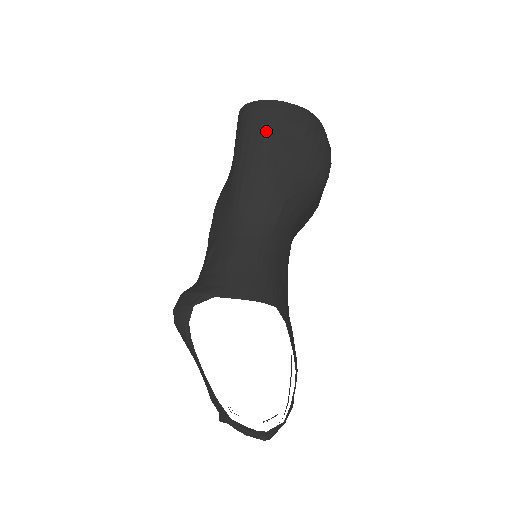
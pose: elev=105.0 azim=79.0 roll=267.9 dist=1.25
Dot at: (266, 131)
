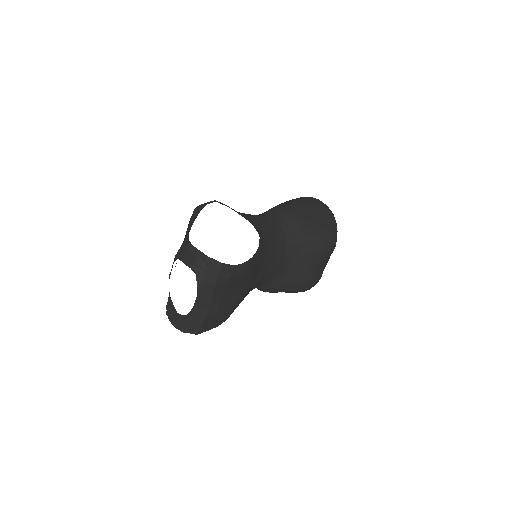
Dot at: (306, 201)
